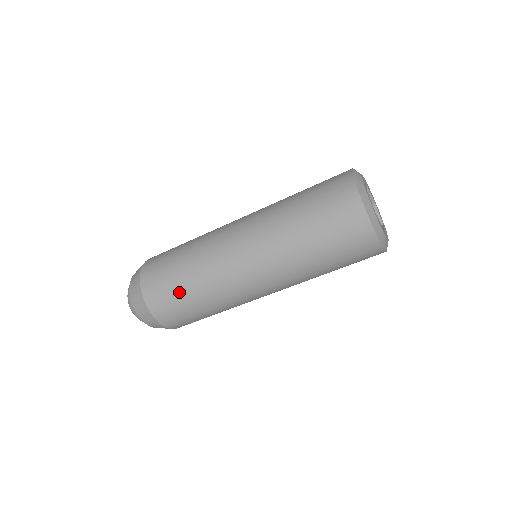
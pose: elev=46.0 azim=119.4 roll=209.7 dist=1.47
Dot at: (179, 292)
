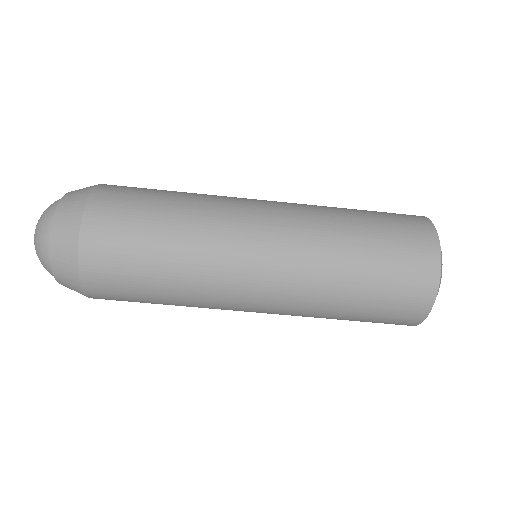
Dot at: (147, 220)
